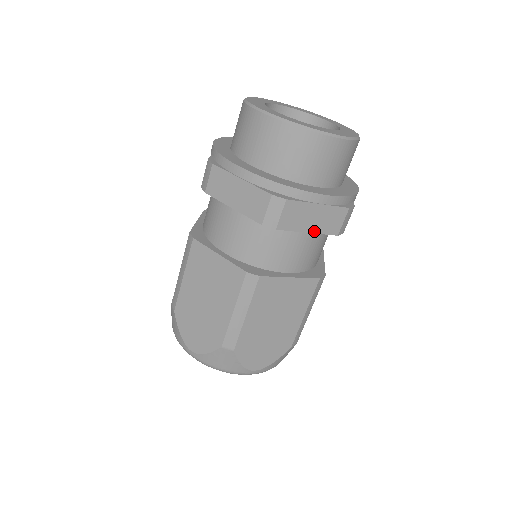
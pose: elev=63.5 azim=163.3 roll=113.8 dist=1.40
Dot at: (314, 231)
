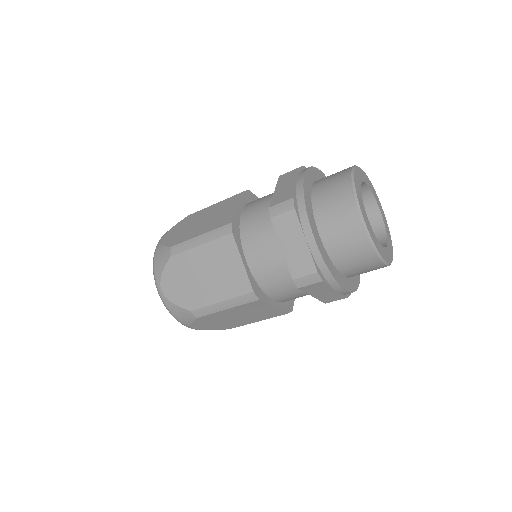
Dot at: (316, 297)
